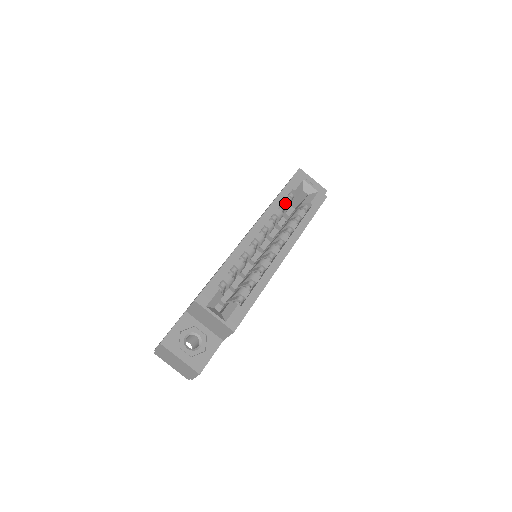
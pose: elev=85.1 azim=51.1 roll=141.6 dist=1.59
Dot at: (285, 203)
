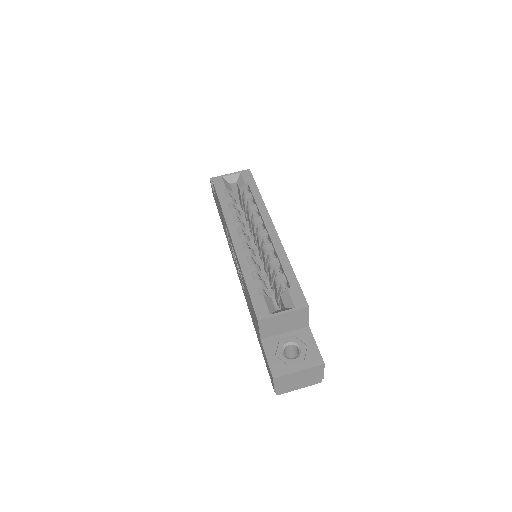
Dot at: (230, 202)
